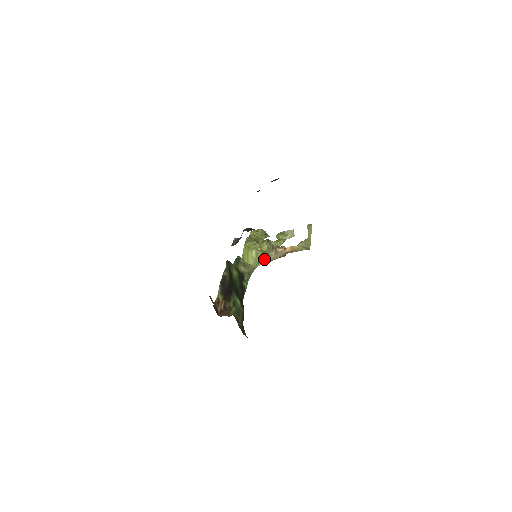
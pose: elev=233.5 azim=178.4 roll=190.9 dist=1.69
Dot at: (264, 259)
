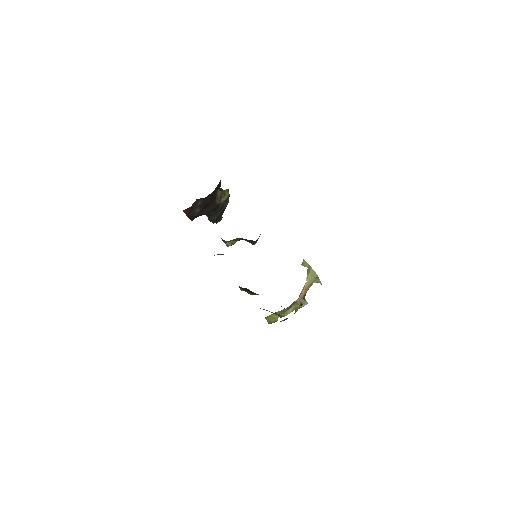
Dot at: (287, 310)
